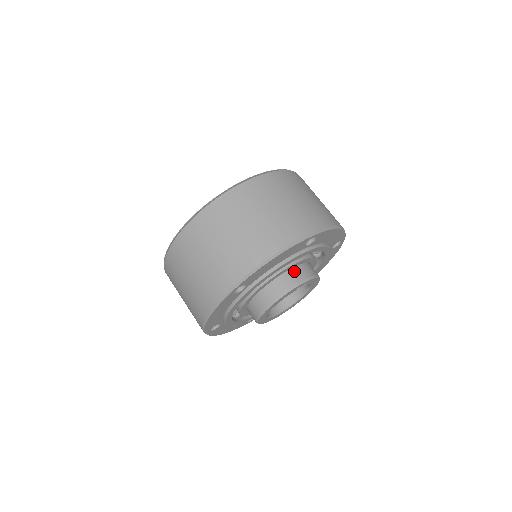
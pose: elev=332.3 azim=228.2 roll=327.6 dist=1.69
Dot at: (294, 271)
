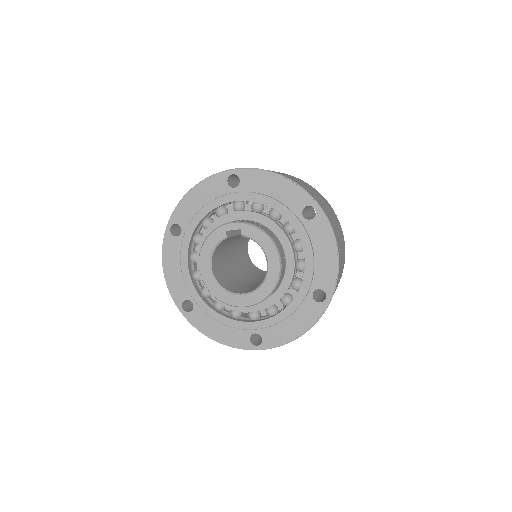
Dot at: occluded
